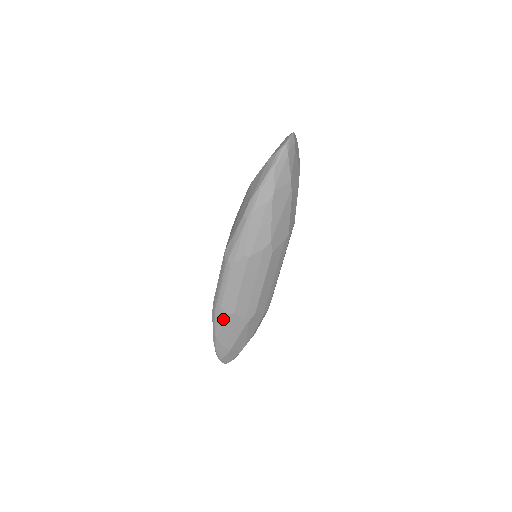
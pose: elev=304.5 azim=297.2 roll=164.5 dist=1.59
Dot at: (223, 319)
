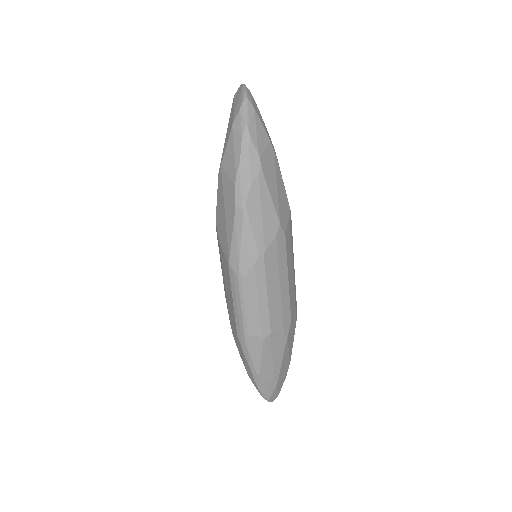
Dot at: (260, 348)
